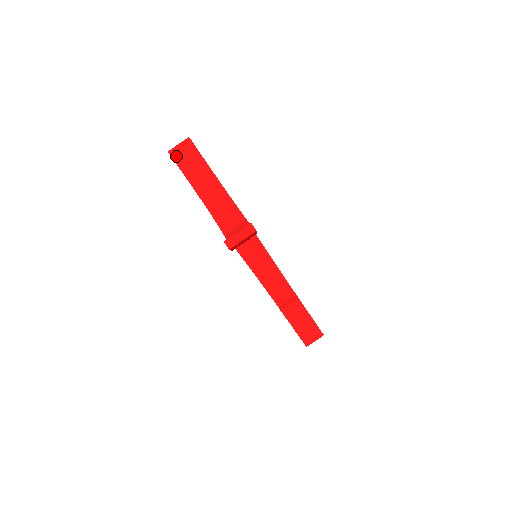
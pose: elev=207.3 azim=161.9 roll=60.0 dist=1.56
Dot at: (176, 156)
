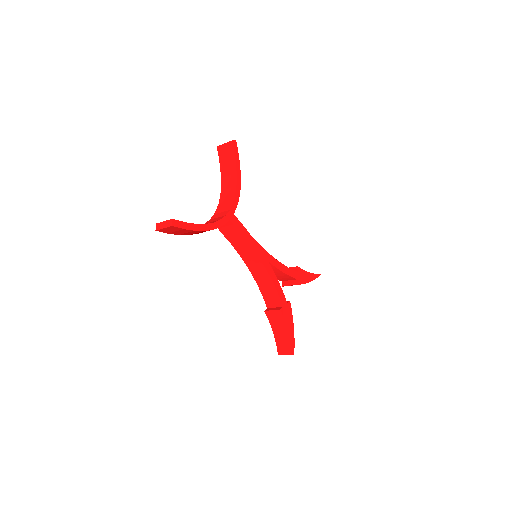
Dot at: (221, 152)
